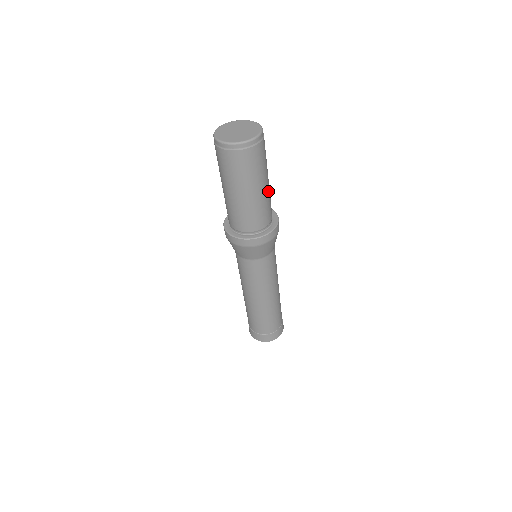
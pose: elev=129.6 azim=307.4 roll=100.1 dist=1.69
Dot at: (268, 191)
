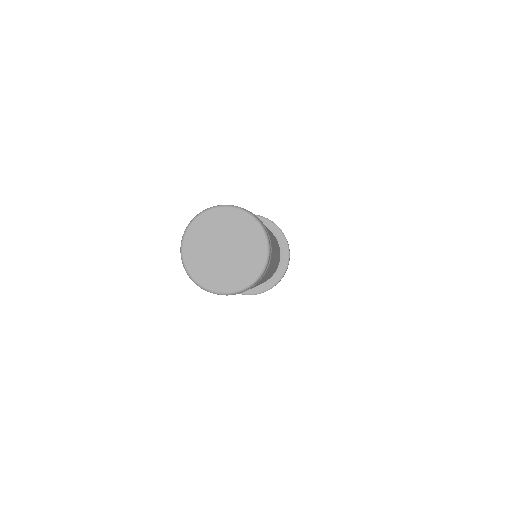
Dot at: occluded
